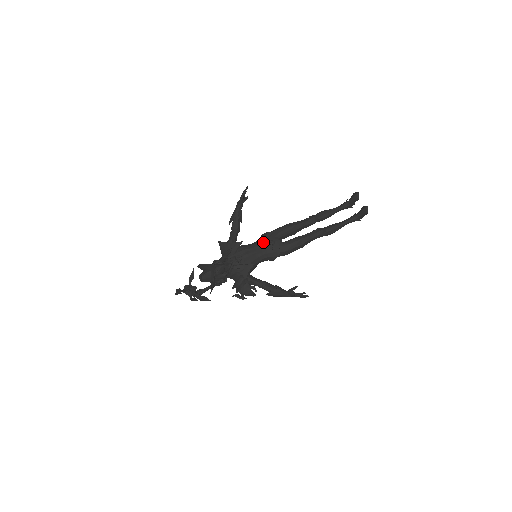
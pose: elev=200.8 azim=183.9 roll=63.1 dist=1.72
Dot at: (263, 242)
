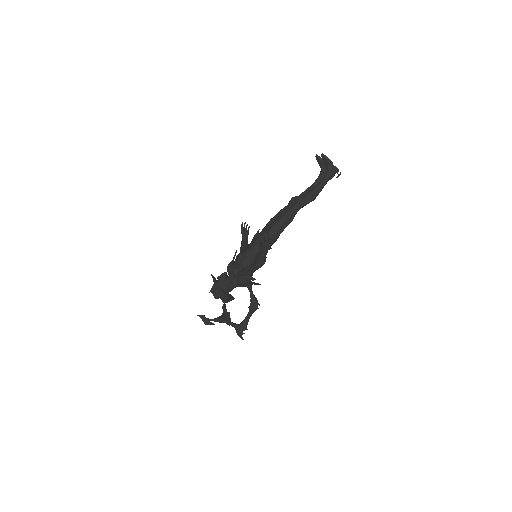
Dot at: (252, 240)
